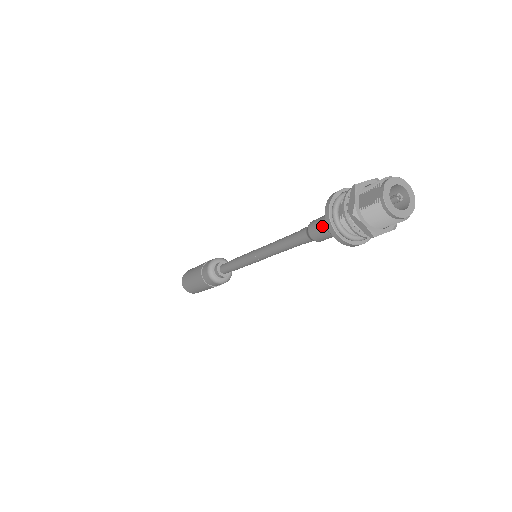
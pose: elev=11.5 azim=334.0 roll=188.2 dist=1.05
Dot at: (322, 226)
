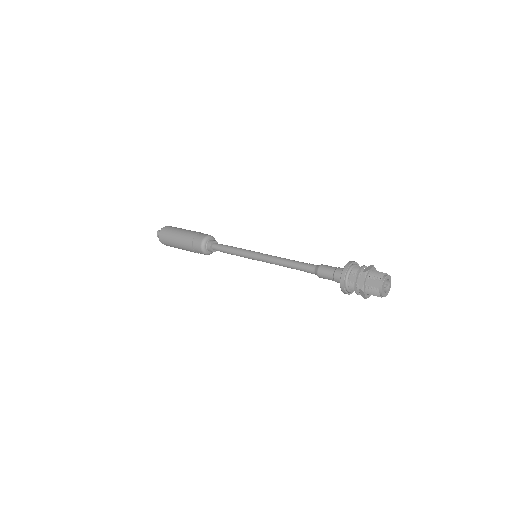
Dot at: (330, 276)
